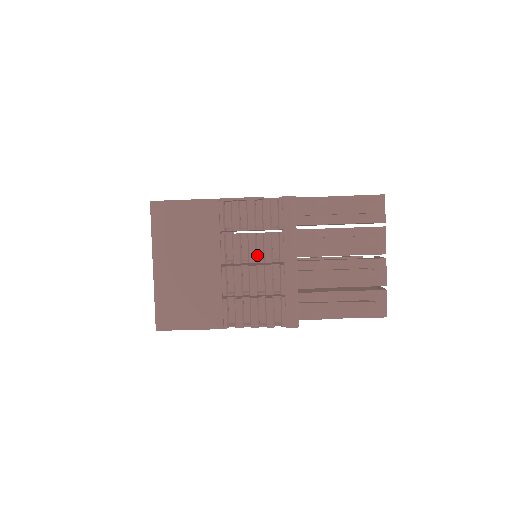
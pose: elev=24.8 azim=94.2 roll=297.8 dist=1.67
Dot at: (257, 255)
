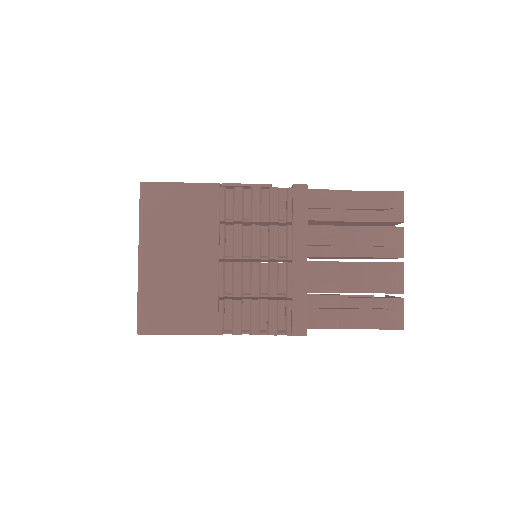
Dot at: occluded
